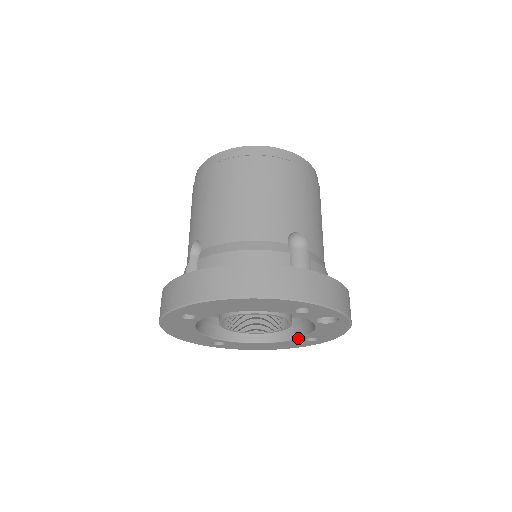
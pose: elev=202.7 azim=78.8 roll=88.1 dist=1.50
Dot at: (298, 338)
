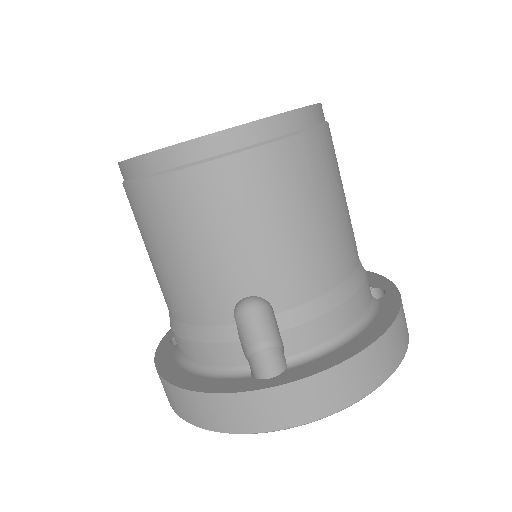
Dot at: occluded
